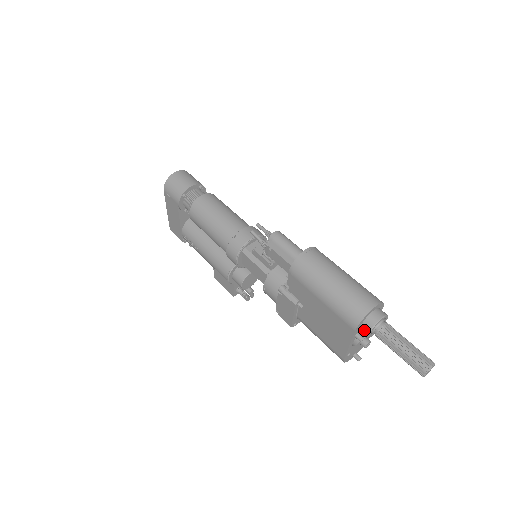
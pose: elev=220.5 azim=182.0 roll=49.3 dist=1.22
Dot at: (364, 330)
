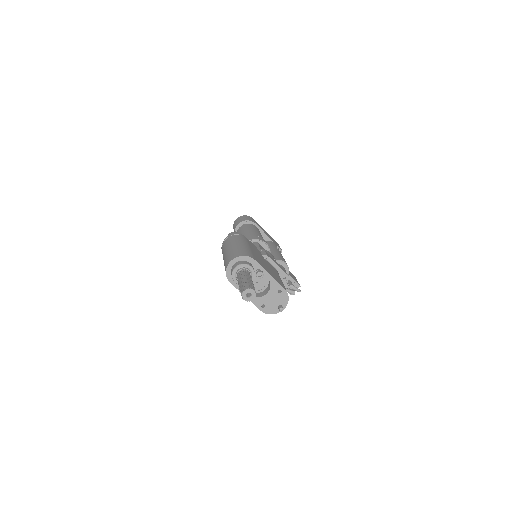
Dot at: (234, 280)
